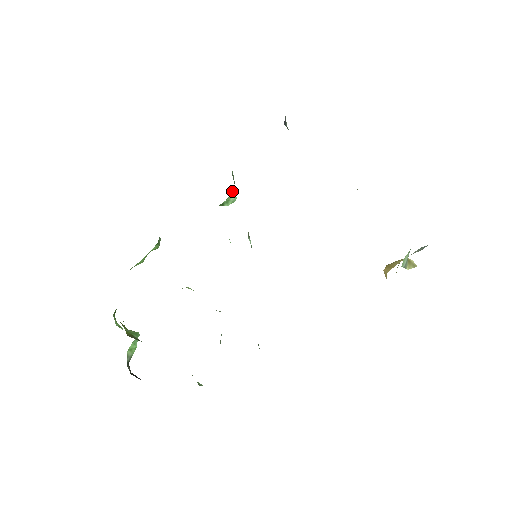
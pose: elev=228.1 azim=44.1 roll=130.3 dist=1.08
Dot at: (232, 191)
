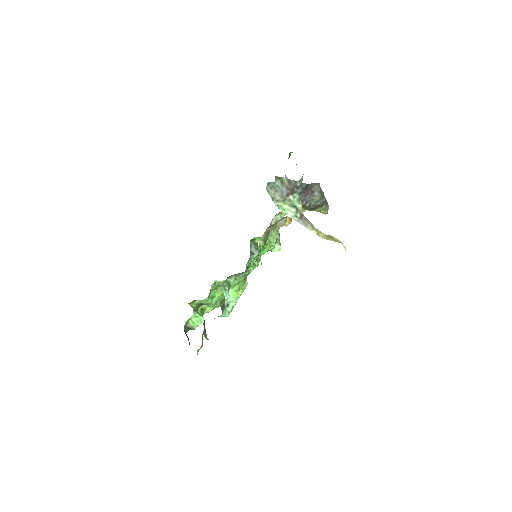
Dot at: occluded
